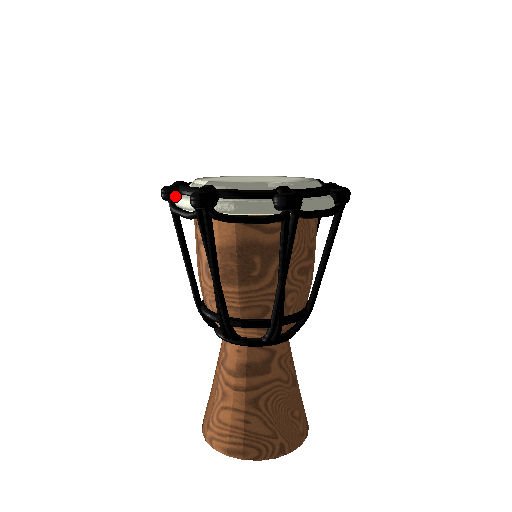
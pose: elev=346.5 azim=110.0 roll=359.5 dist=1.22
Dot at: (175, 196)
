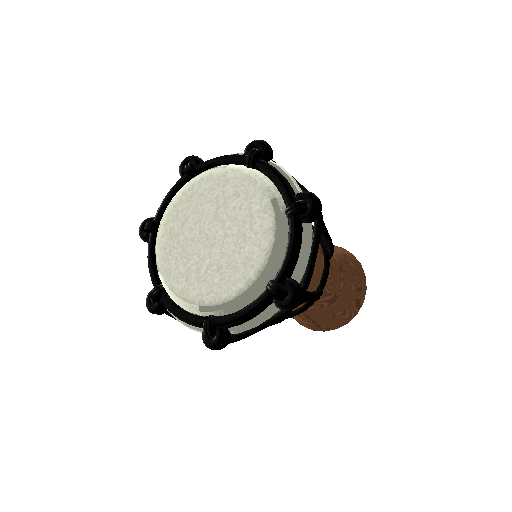
Dot at: occluded
